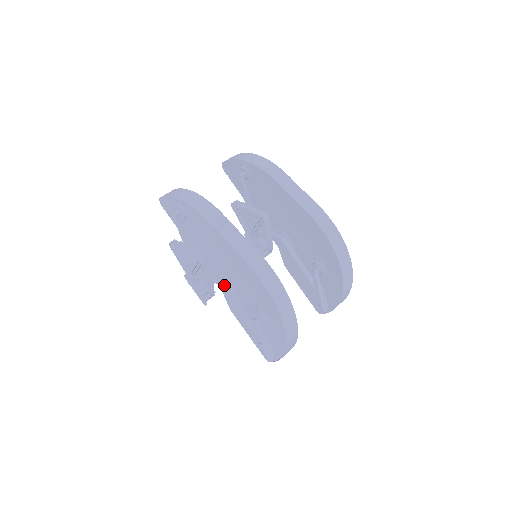
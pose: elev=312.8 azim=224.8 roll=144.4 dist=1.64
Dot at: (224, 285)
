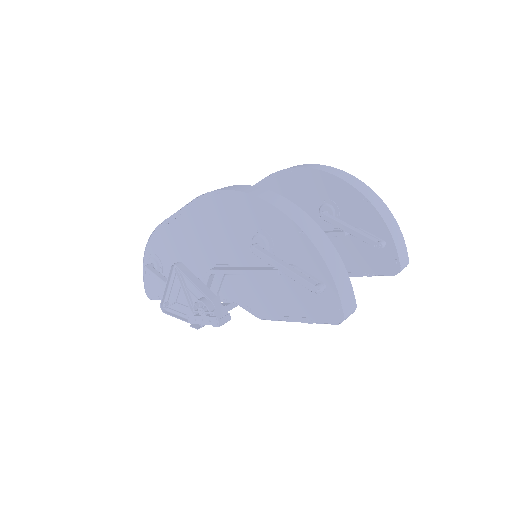
Dot at: (213, 269)
